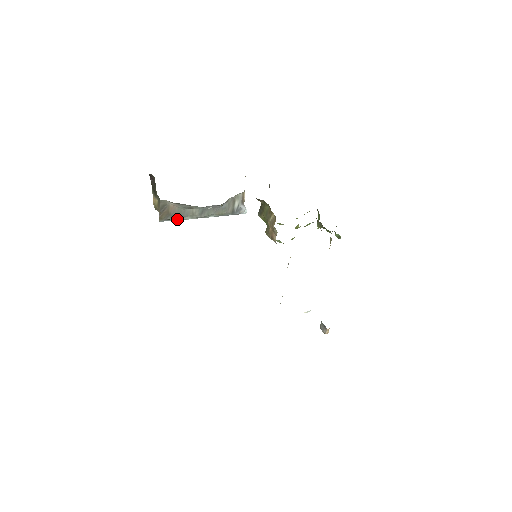
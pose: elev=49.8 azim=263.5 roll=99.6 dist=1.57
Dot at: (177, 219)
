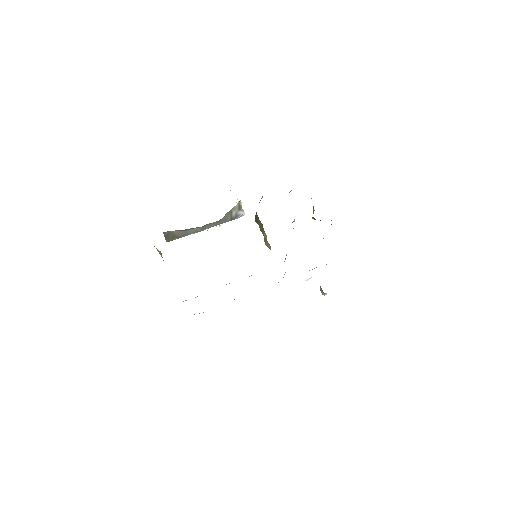
Dot at: occluded
